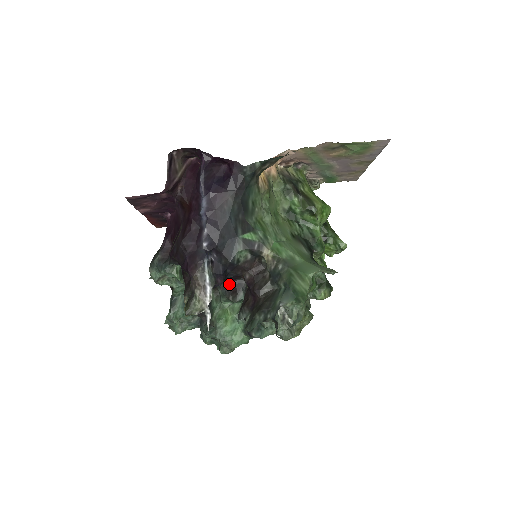
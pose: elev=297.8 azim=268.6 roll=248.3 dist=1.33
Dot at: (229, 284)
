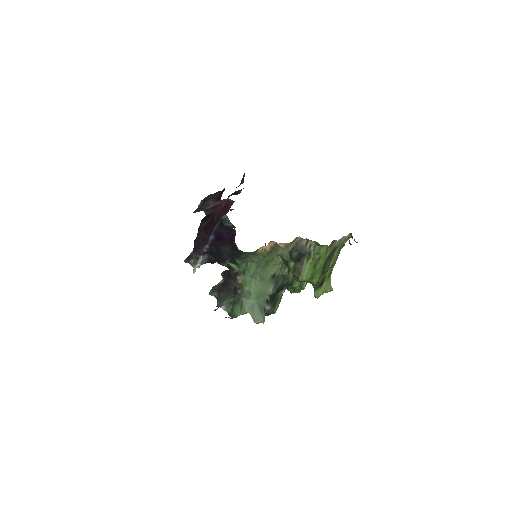
Dot at: occluded
